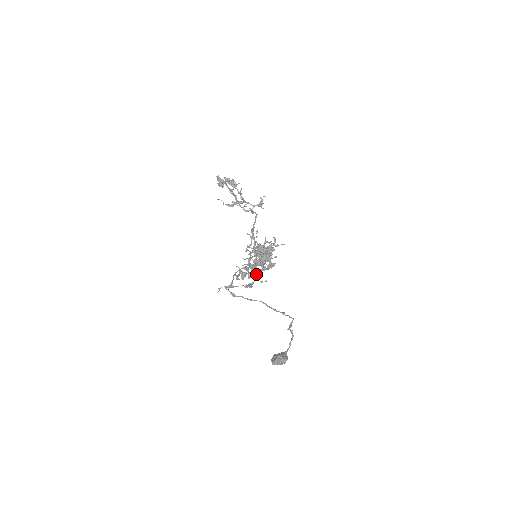
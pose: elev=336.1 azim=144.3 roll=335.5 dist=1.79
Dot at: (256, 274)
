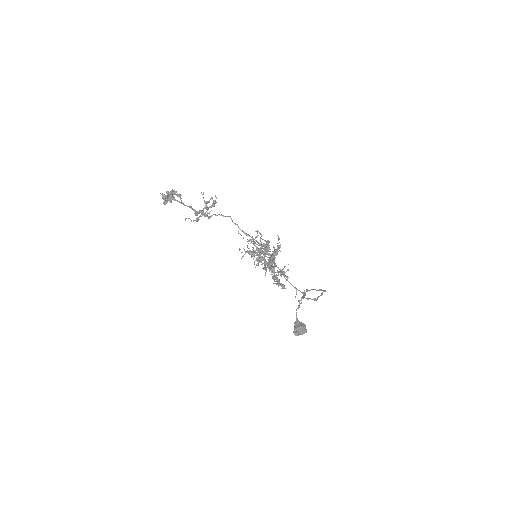
Dot at: (284, 272)
